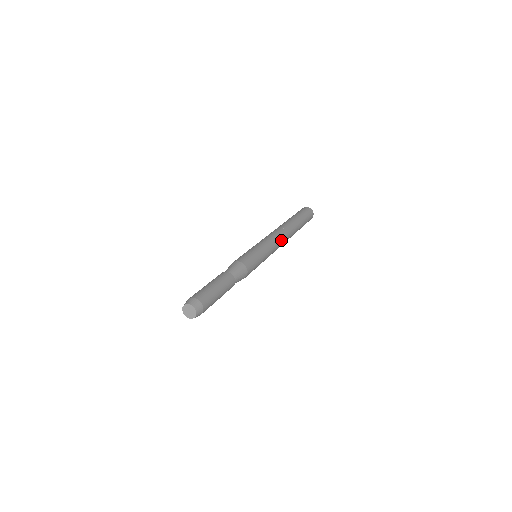
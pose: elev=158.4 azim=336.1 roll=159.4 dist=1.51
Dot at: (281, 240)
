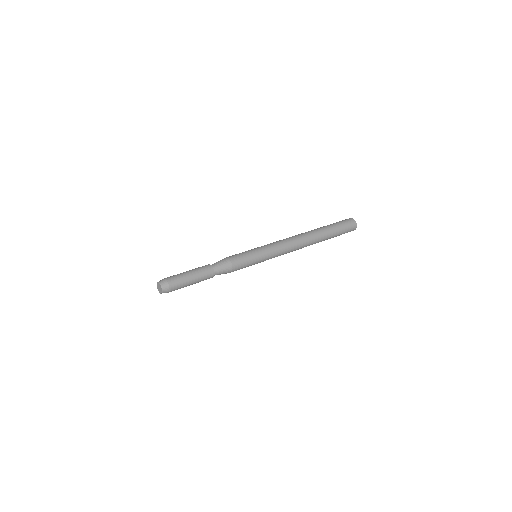
Dot at: (291, 248)
